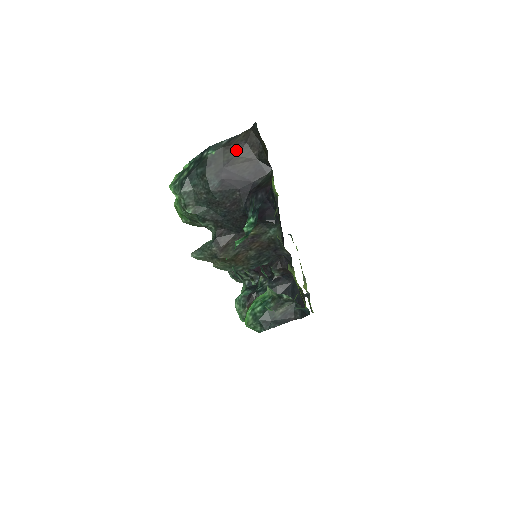
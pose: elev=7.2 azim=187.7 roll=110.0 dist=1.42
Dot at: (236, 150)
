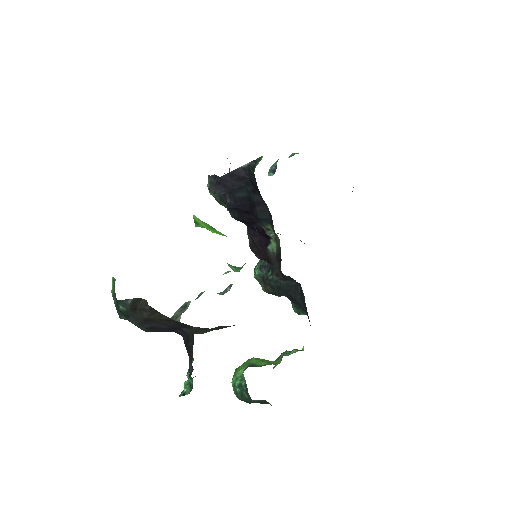
Dot at: (145, 313)
